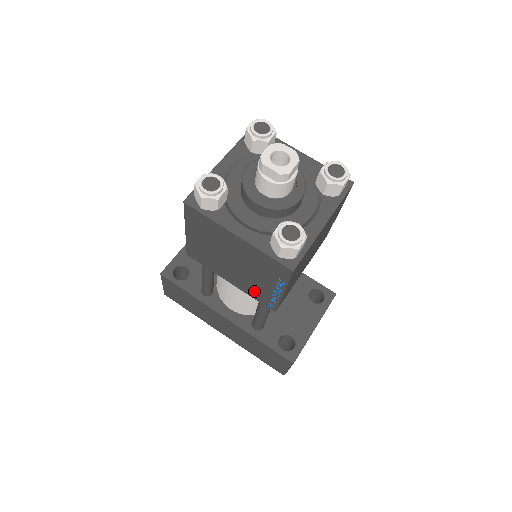
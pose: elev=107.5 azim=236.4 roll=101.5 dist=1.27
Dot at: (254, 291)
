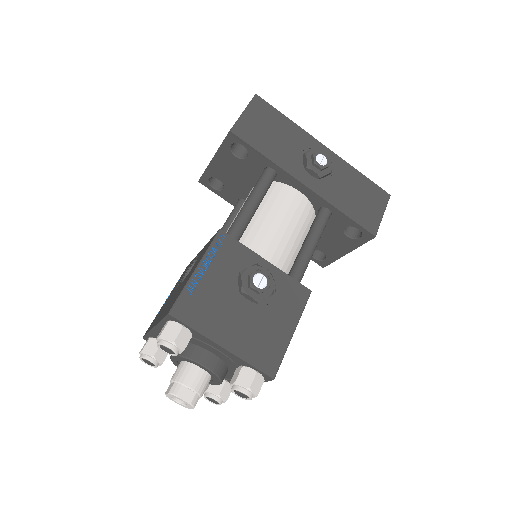
Dot at: occluded
